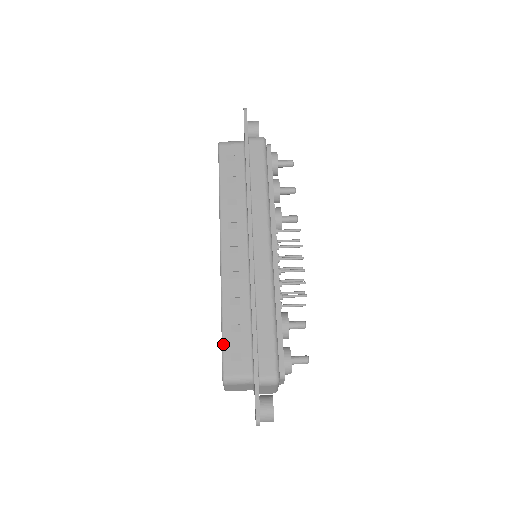
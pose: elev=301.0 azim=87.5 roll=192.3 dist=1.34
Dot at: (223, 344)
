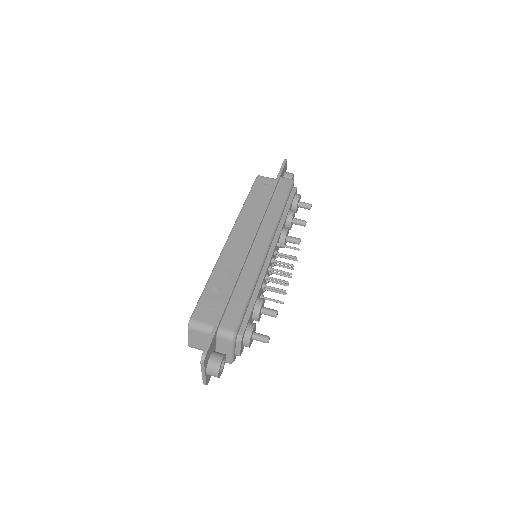
Dot at: (201, 297)
